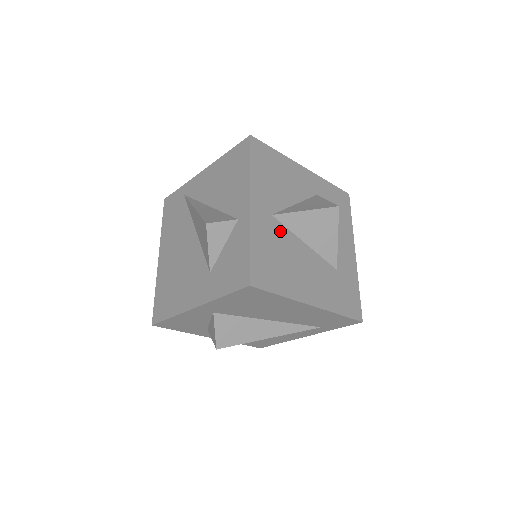
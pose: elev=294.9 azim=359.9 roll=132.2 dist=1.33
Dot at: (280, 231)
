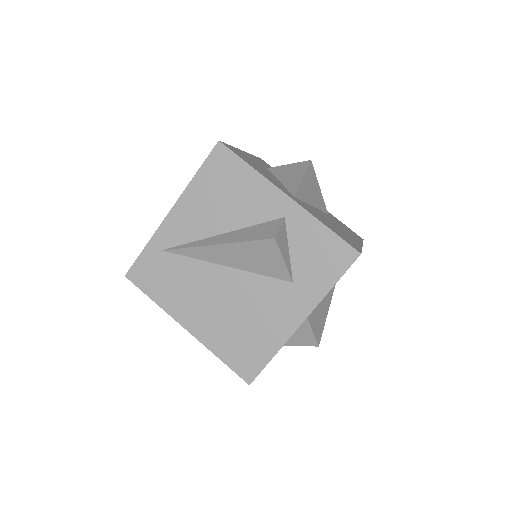
Dot at: (307, 206)
